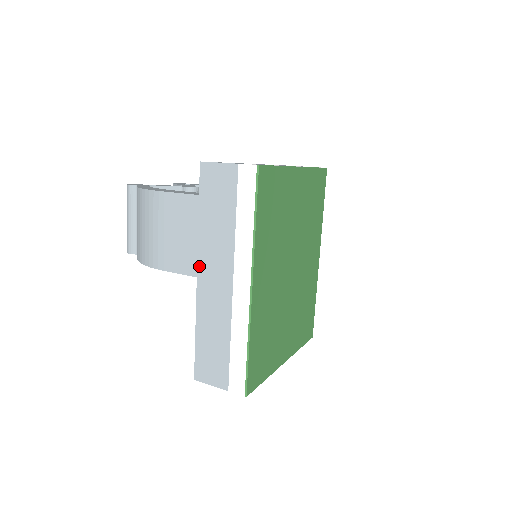
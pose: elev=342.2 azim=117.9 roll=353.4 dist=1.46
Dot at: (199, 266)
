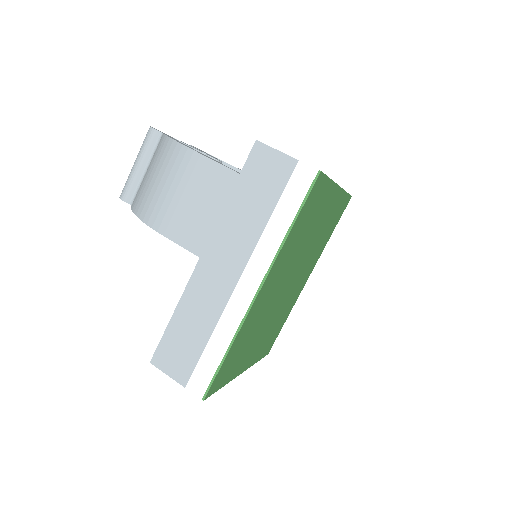
Dot at: (208, 247)
